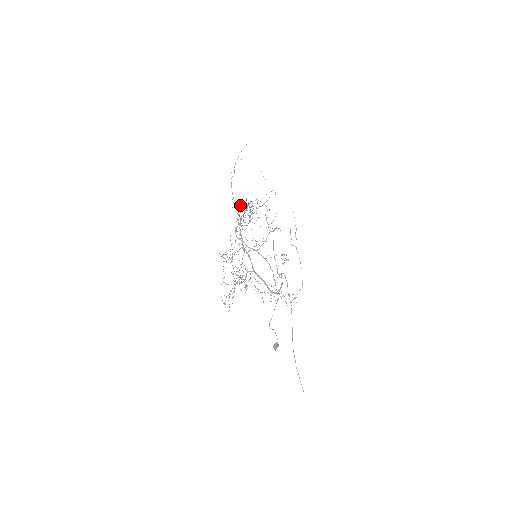
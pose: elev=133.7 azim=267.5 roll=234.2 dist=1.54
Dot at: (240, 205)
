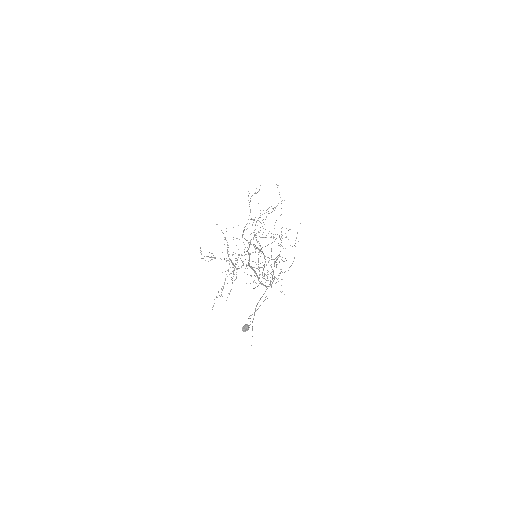
Dot at: (248, 196)
